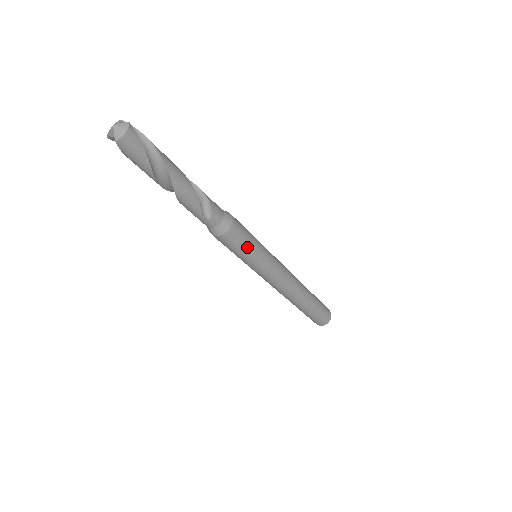
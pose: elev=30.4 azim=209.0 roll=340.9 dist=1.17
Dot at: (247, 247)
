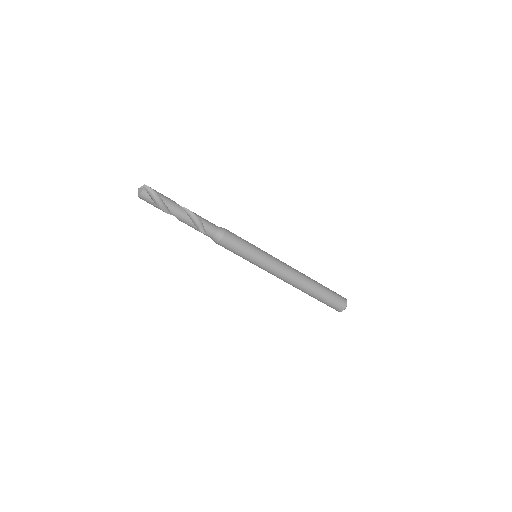
Dot at: (238, 252)
